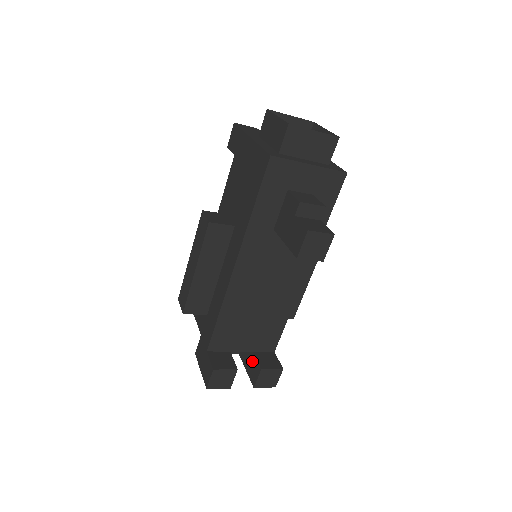
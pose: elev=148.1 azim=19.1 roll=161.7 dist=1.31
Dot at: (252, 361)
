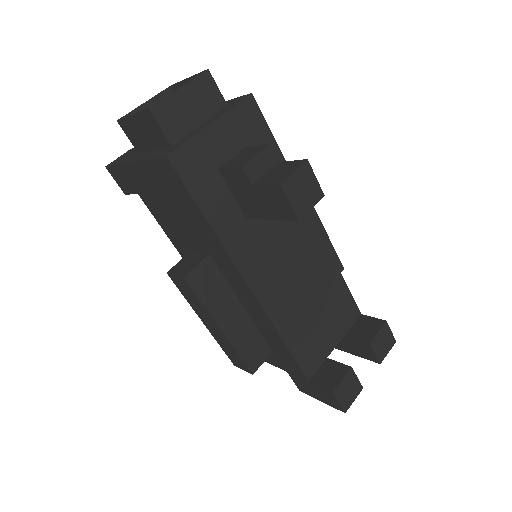
Dot at: (353, 344)
